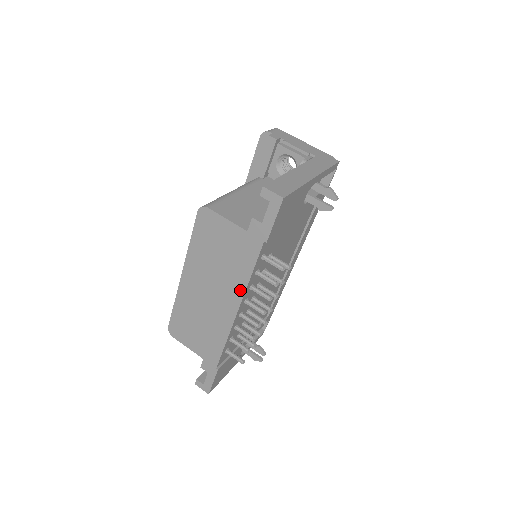
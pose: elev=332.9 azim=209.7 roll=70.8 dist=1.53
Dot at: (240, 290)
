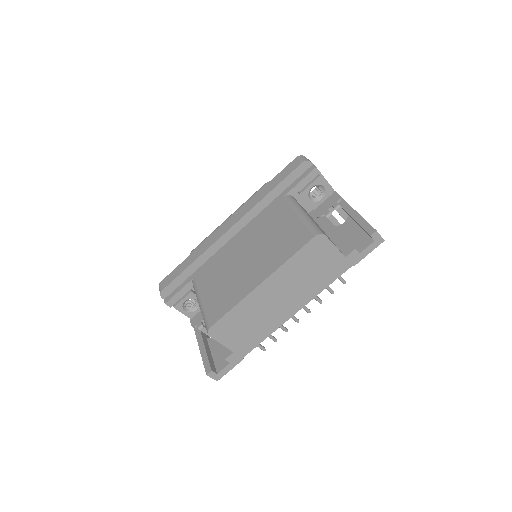
Dot at: (311, 297)
